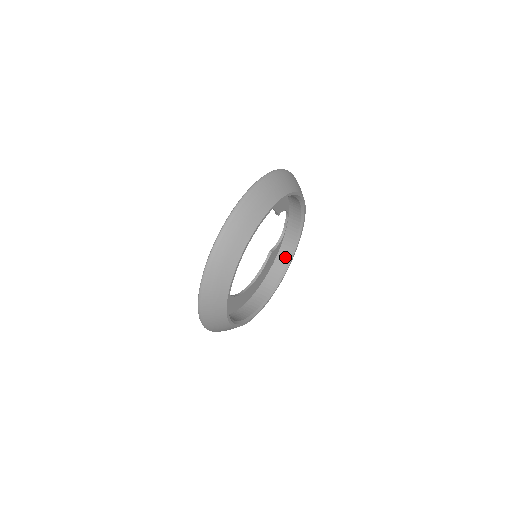
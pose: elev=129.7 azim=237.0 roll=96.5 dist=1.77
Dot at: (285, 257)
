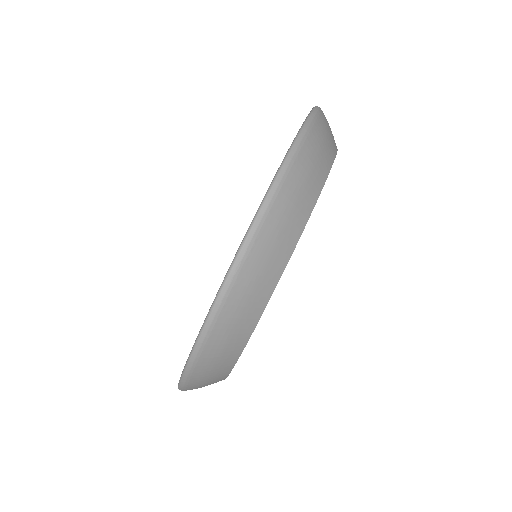
Dot at: occluded
